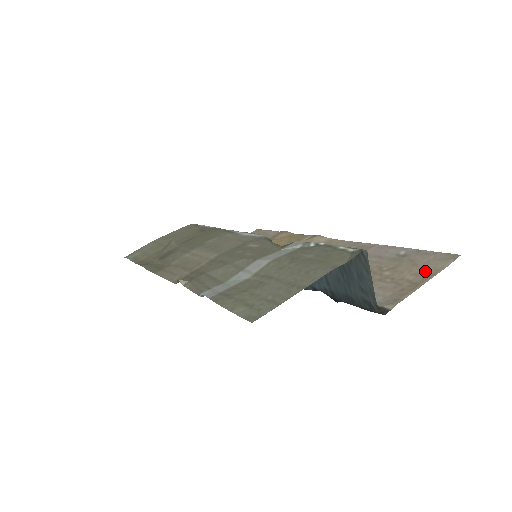
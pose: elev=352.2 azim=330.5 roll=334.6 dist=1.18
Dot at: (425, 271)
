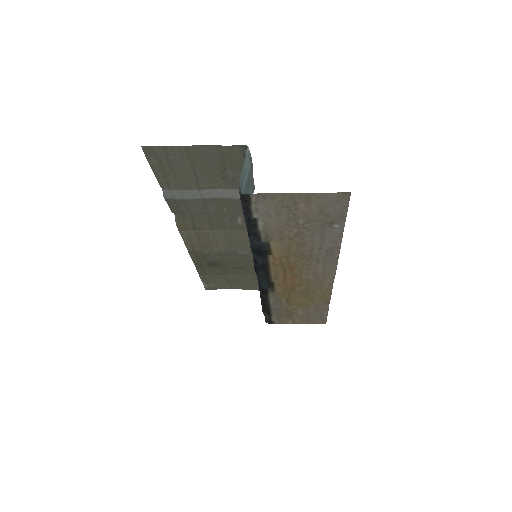
Dot at: (315, 201)
